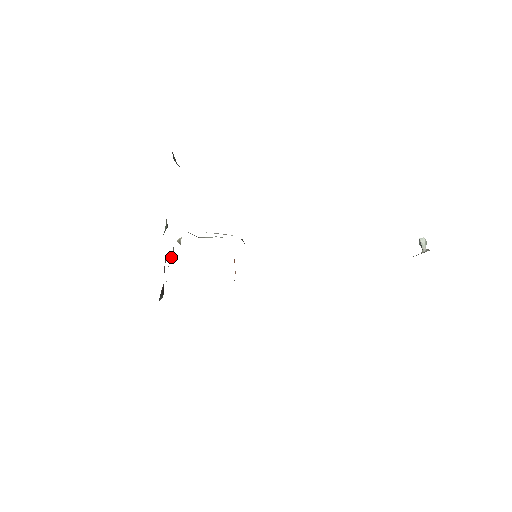
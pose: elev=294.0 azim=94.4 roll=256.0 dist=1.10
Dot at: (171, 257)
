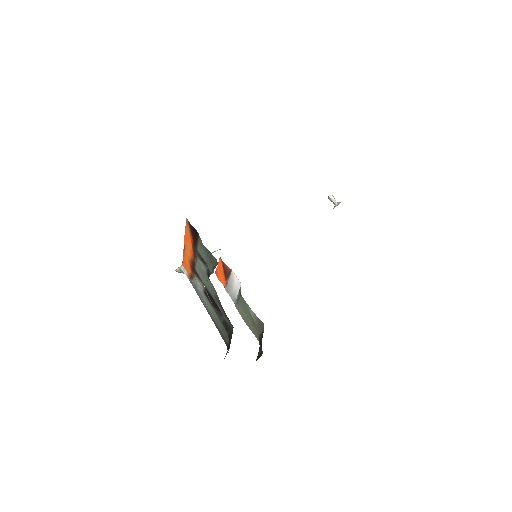
Dot at: (199, 286)
